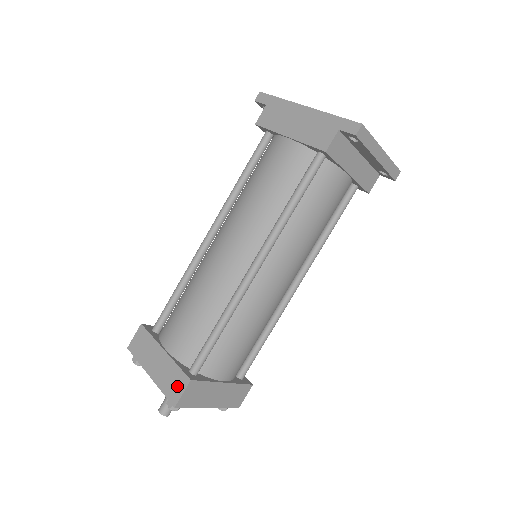
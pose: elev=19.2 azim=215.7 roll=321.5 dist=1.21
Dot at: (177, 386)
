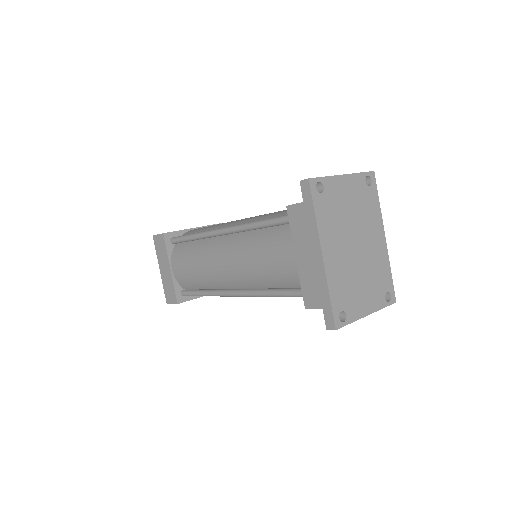
Dot at: (171, 297)
